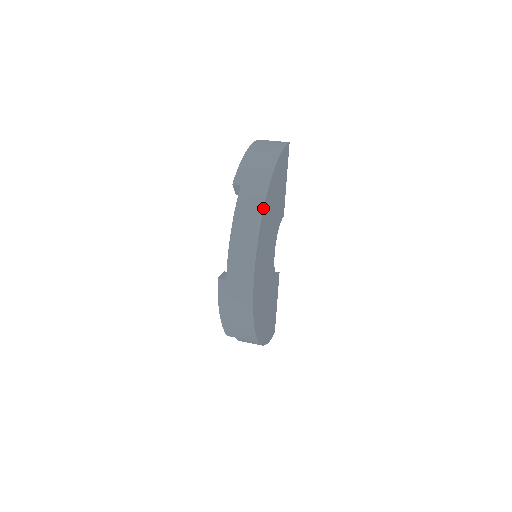
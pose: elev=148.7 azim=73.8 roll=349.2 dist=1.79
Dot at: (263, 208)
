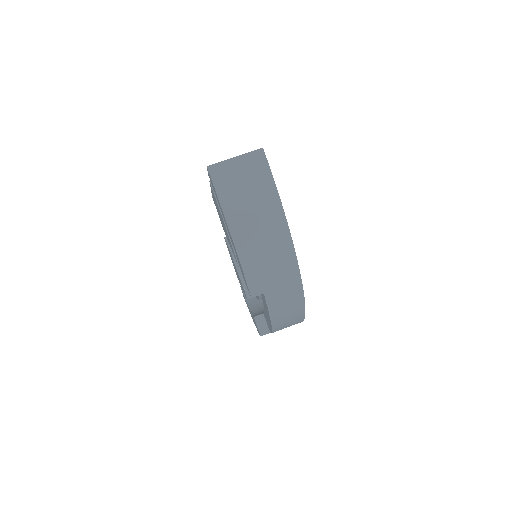
Dot at: (304, 299)
